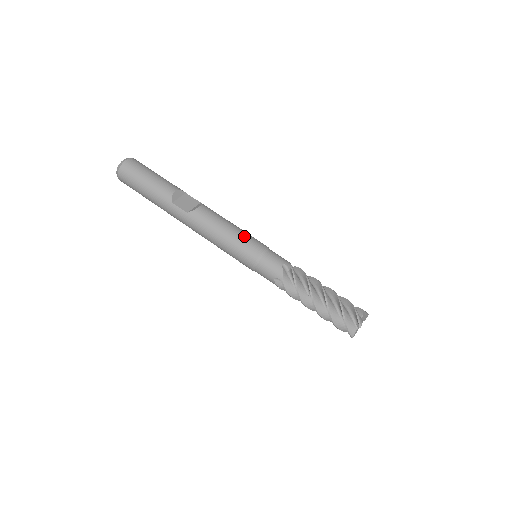
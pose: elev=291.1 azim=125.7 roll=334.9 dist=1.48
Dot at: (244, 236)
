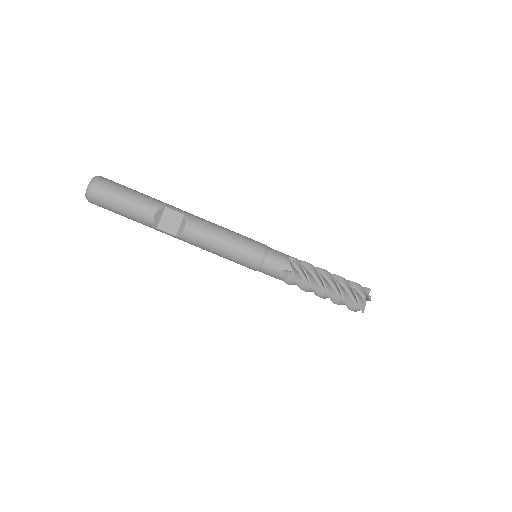
Dot at: (238, 250)
